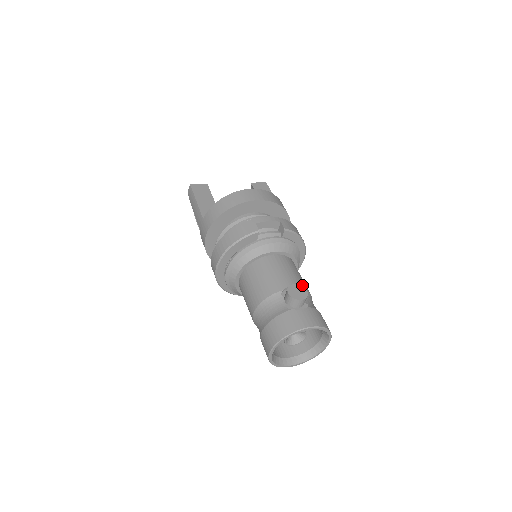
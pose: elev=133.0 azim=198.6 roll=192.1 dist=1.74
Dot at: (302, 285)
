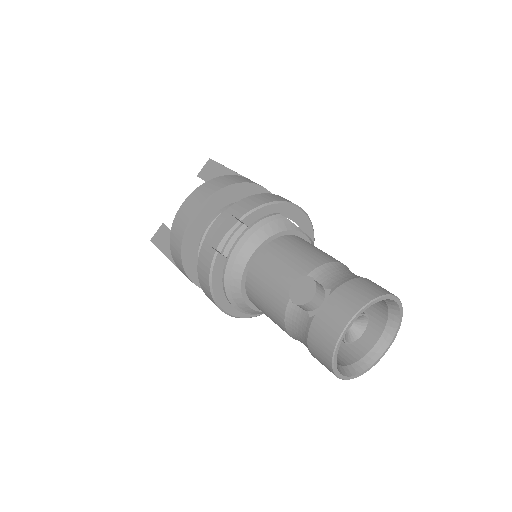
Dot at: (309, 265)
